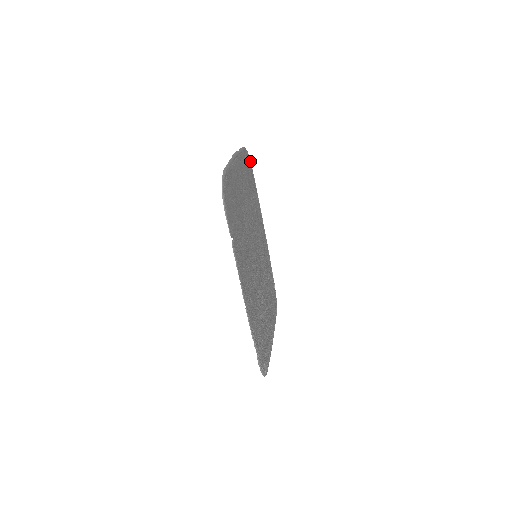
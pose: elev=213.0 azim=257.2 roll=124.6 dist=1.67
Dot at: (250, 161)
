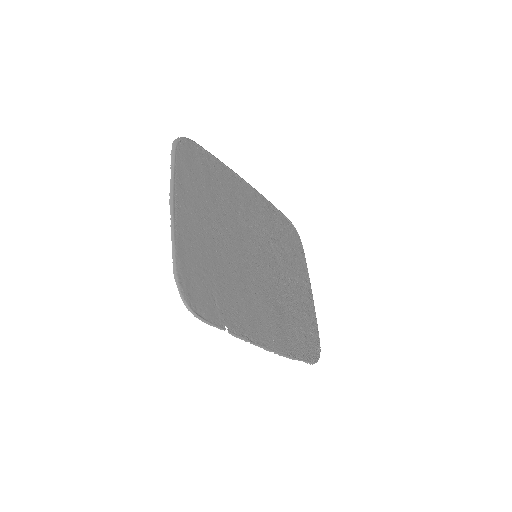
Dot at: (189, 141)
